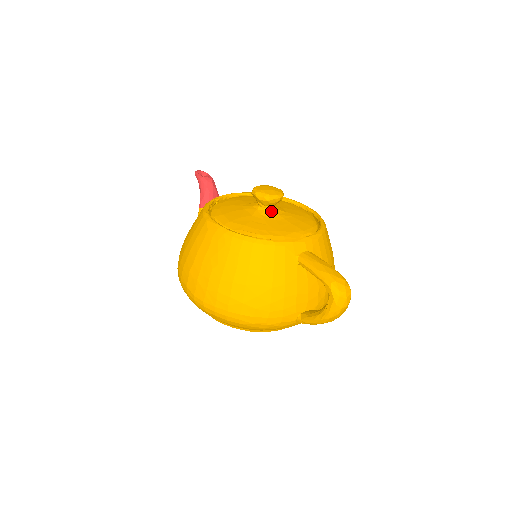
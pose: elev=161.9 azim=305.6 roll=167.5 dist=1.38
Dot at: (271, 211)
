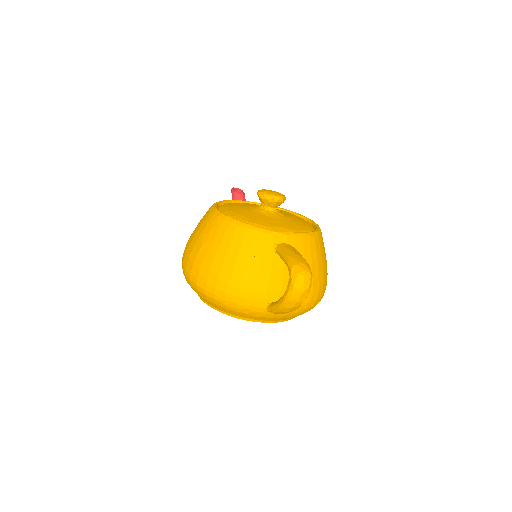
Dot at: (270, 211)
